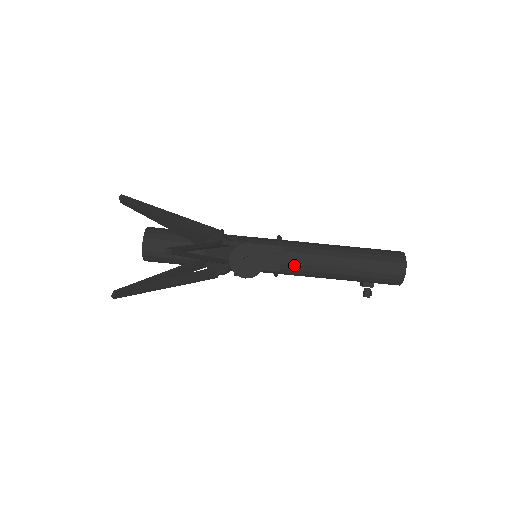
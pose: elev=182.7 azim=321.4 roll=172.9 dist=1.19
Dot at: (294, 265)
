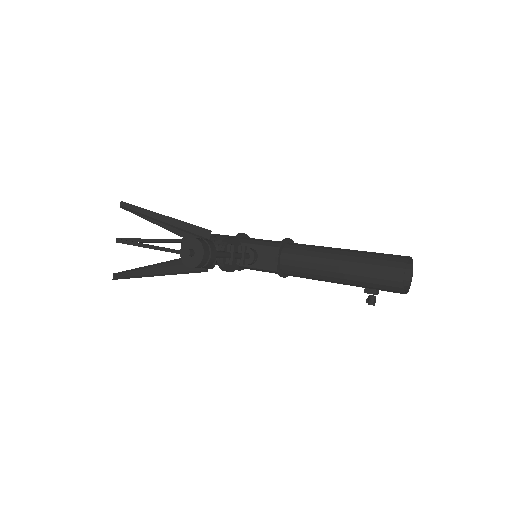
Dot at: (292, 266)
